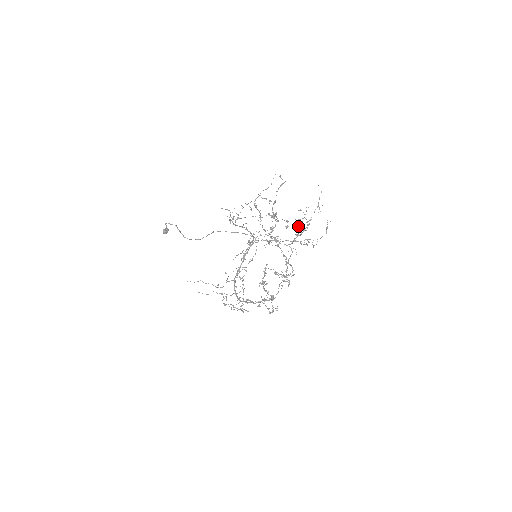
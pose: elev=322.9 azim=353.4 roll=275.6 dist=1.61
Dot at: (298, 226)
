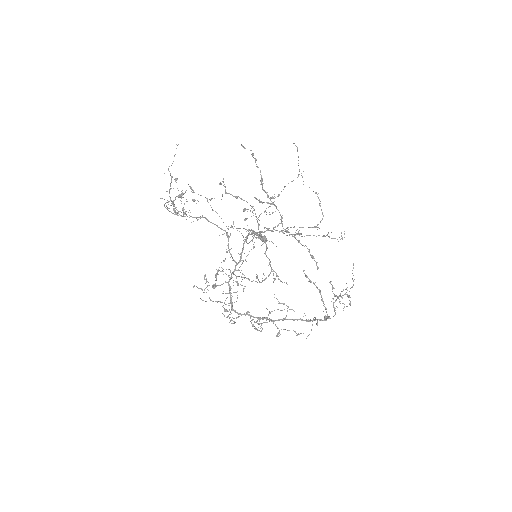
Dot at: occluded
